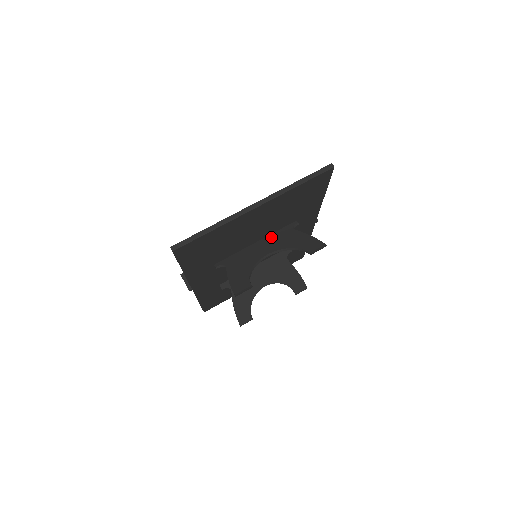
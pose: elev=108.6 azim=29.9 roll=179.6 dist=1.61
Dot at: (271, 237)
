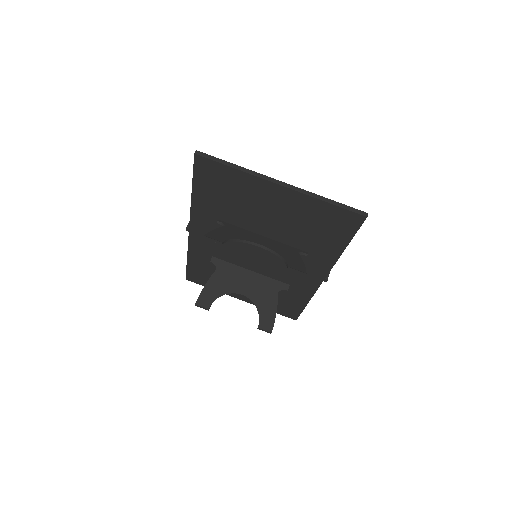
Dot at: (277, 242)
